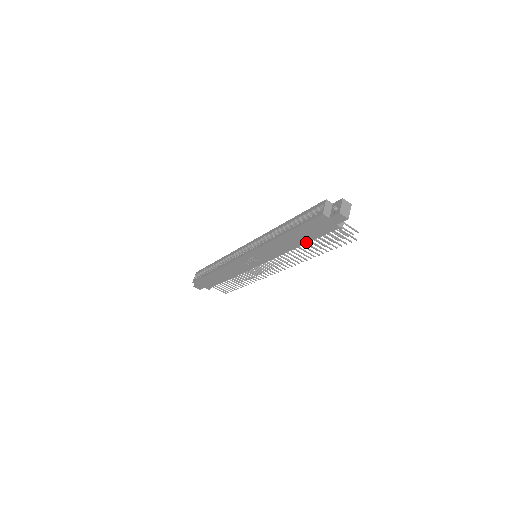
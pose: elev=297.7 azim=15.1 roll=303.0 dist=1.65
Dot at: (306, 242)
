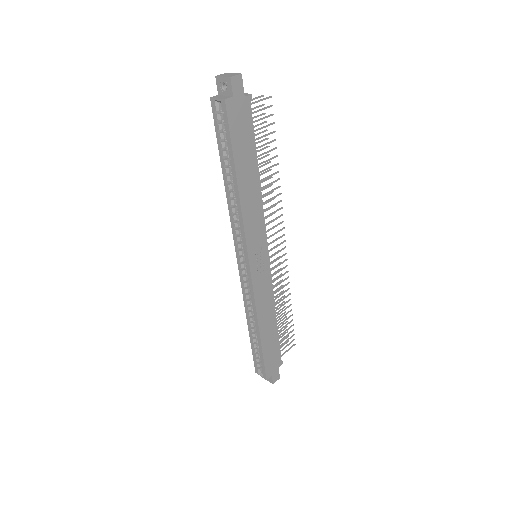
Dot at: (256, 160)
